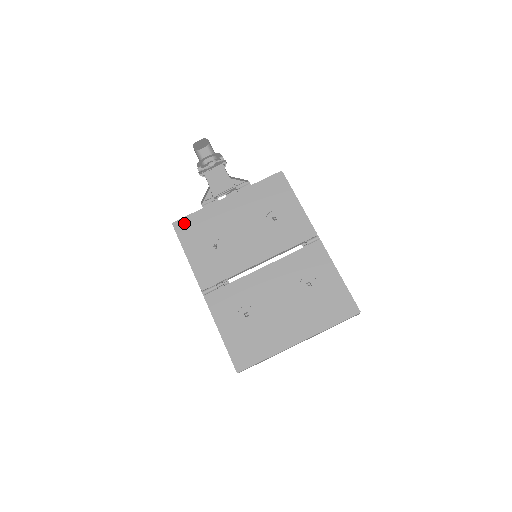
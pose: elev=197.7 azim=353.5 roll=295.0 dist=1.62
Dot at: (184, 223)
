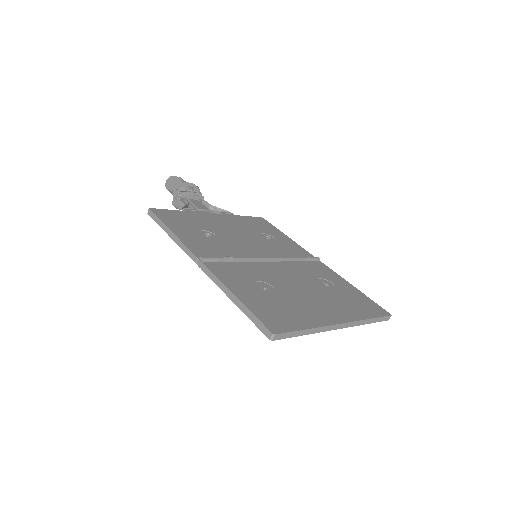
Dot at: (164, 212)
